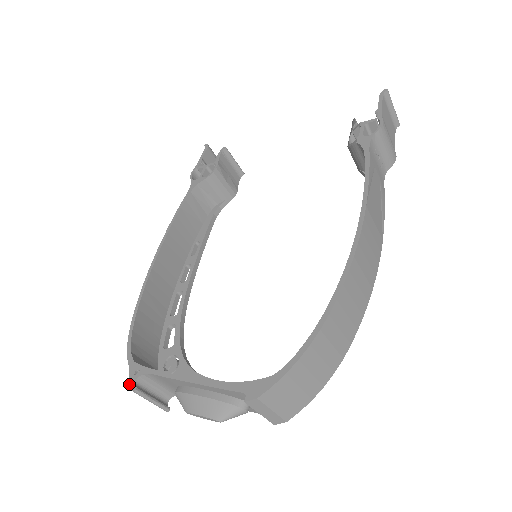
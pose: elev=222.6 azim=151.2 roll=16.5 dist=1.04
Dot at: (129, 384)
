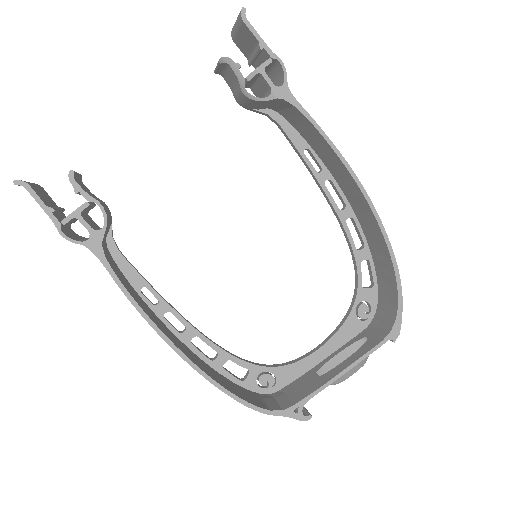
Dot at: occluded
